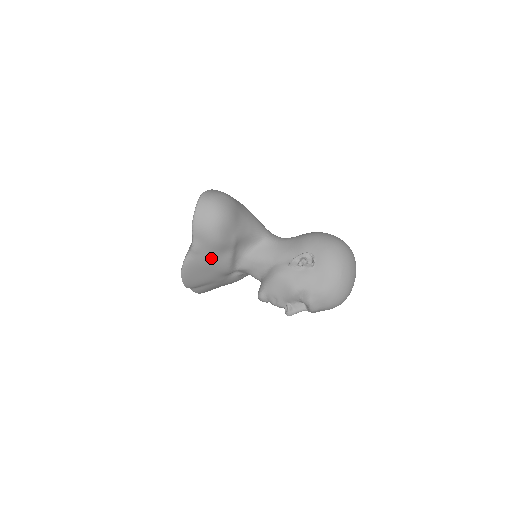
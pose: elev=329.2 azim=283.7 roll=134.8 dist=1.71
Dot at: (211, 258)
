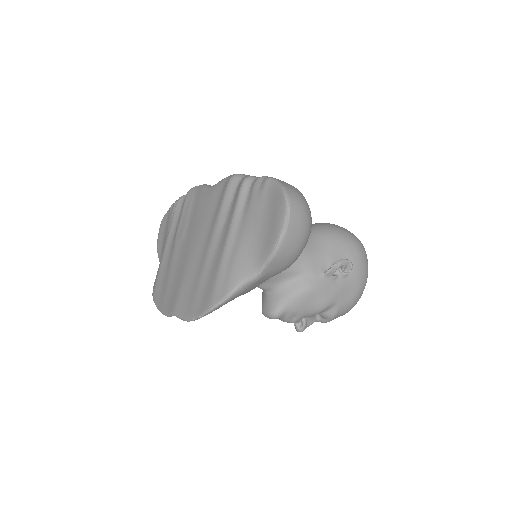
Dot at: occluded
